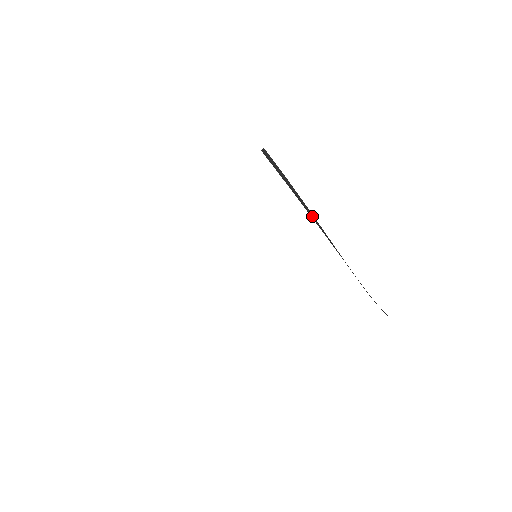
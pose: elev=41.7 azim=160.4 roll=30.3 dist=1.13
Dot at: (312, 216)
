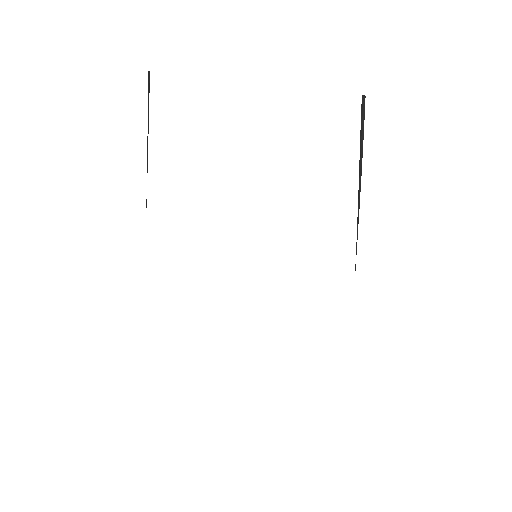
Dot at: (357, 222)
